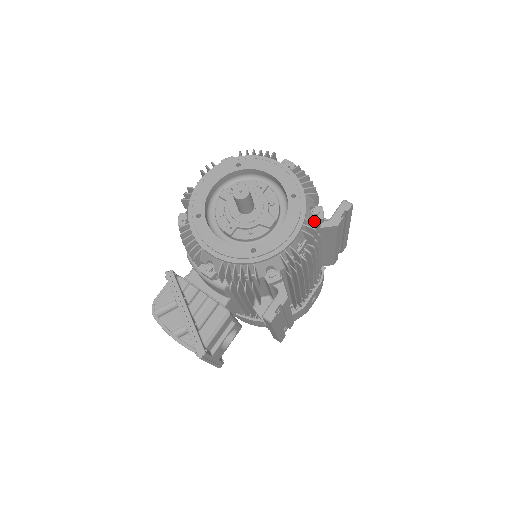
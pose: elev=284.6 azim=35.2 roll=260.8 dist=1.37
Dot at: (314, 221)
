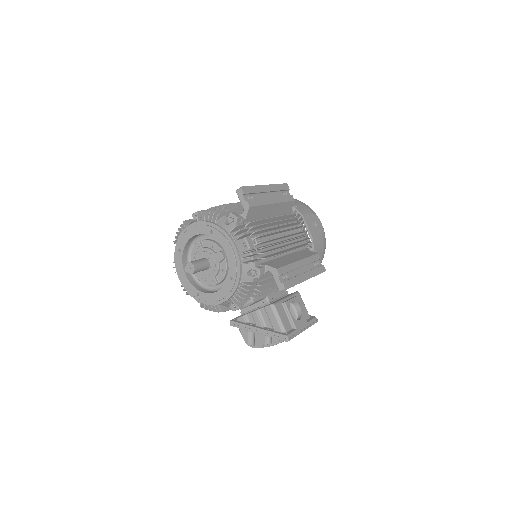
Dot at: (233, 229)
